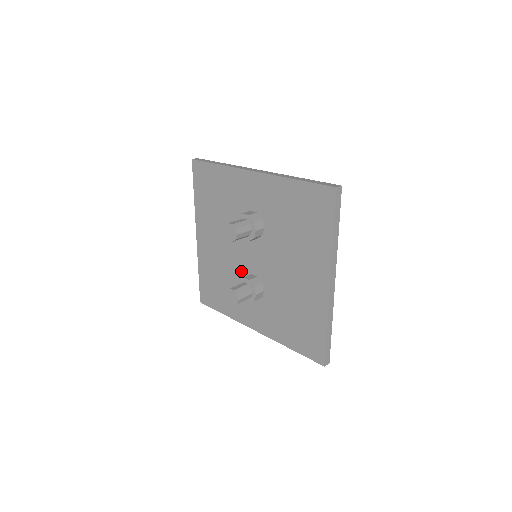
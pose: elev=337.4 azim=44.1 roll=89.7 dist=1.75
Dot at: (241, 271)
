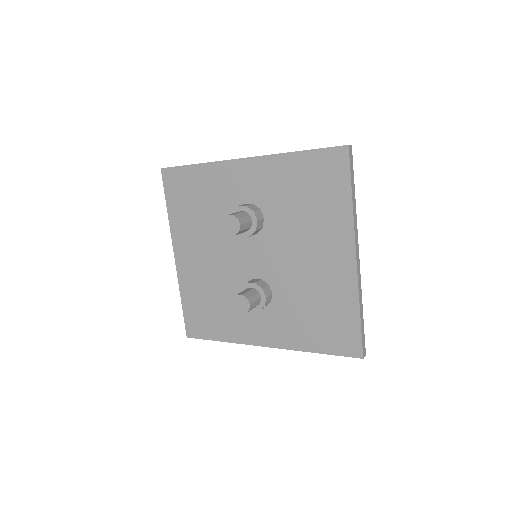
Dot at: (239, 280)
